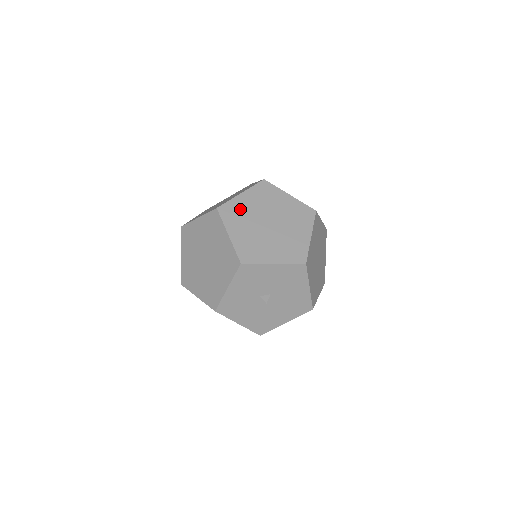
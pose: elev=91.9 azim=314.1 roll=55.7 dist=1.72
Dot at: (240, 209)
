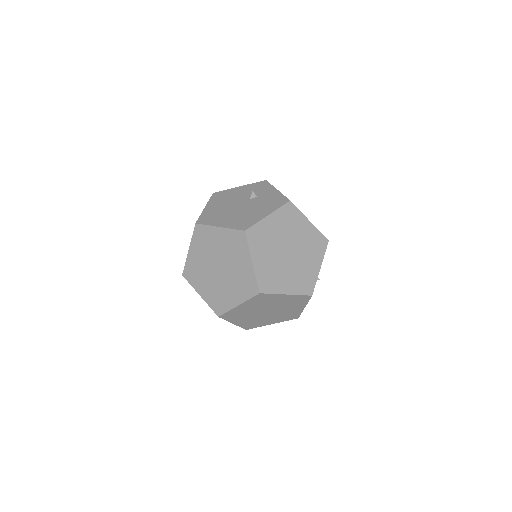
Dot at: (267, 272)
